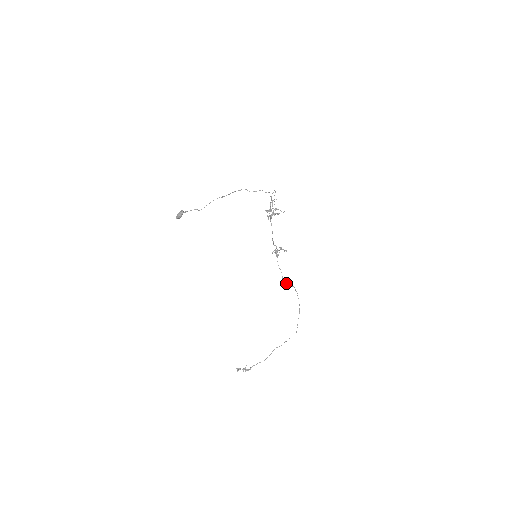
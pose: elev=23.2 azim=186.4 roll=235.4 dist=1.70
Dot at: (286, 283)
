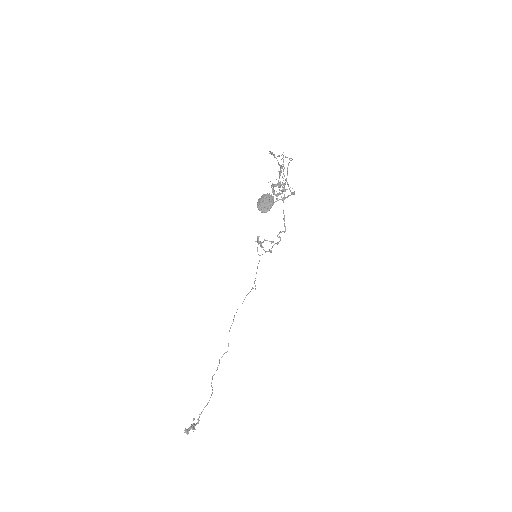
Dot at: (255, 286)
